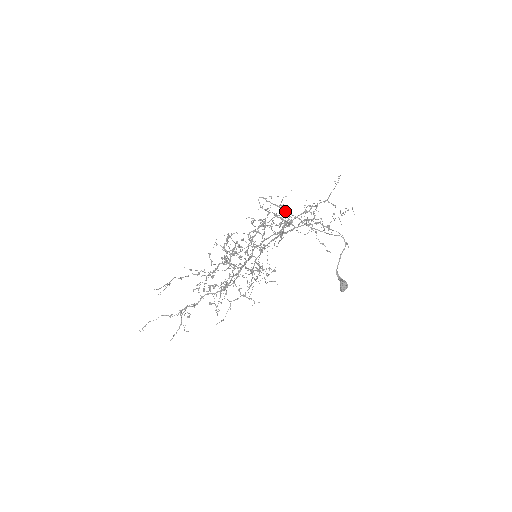
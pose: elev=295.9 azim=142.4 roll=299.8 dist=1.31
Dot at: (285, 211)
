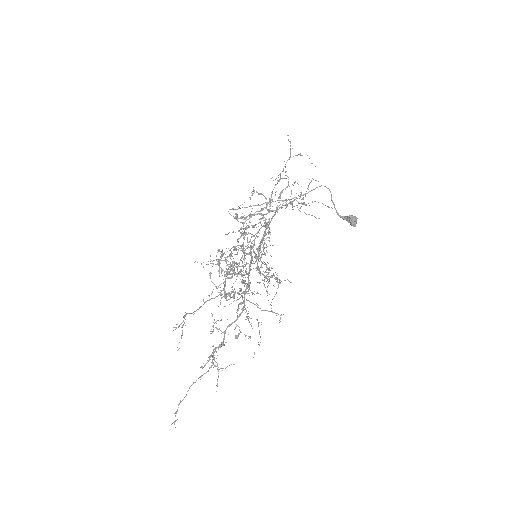
Dot at: (259, 205)
